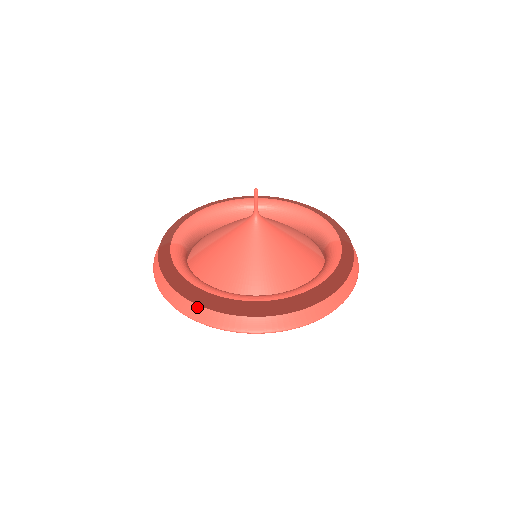
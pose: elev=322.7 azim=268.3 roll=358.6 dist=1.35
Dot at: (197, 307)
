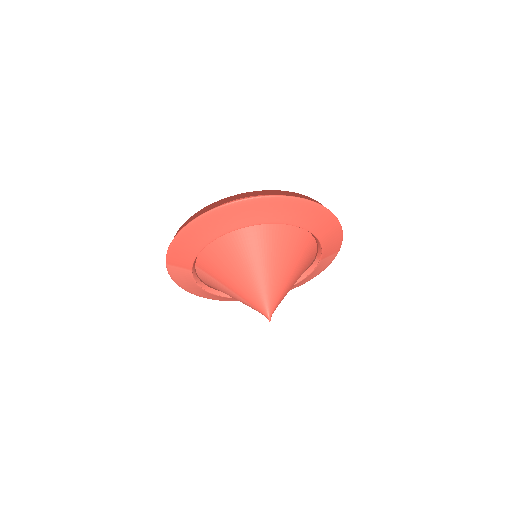
Dot at: occluded
